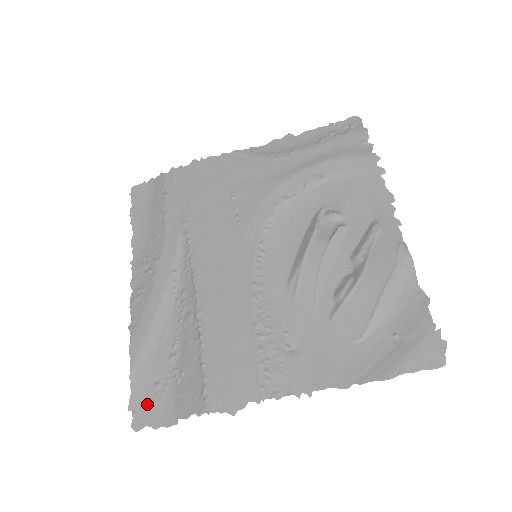
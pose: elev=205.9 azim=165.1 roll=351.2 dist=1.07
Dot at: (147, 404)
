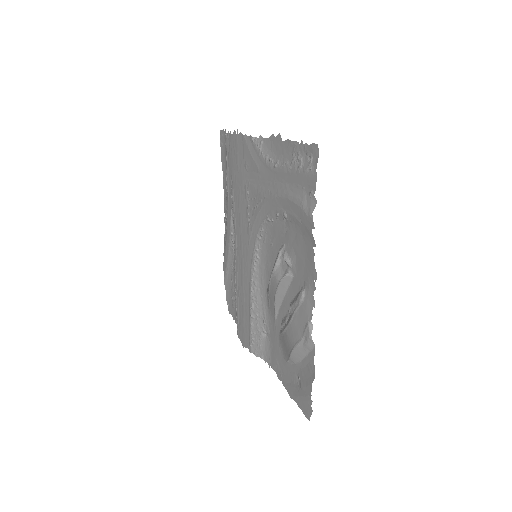
Dot at: (231, 304)
